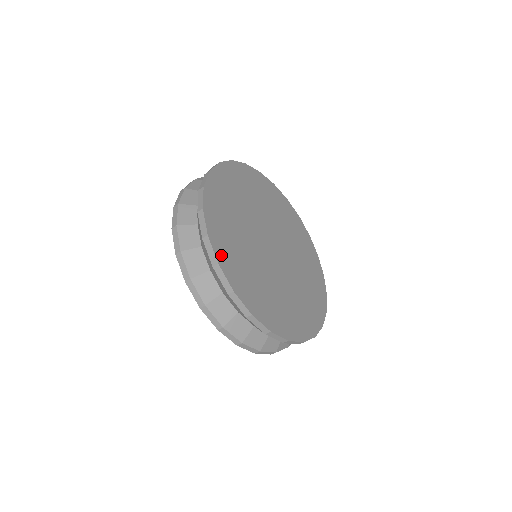
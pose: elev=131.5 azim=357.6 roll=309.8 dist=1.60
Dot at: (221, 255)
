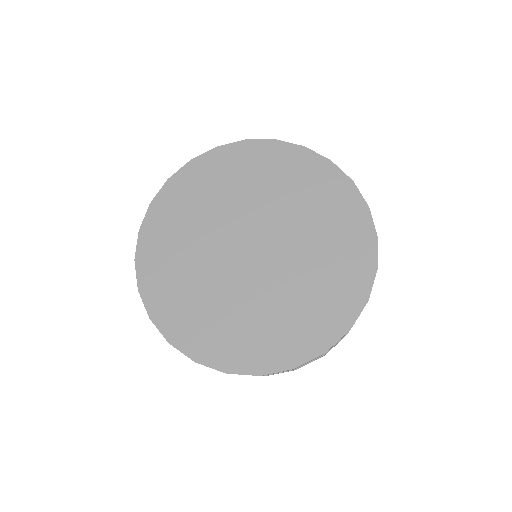
Dot at: (220, 360)
